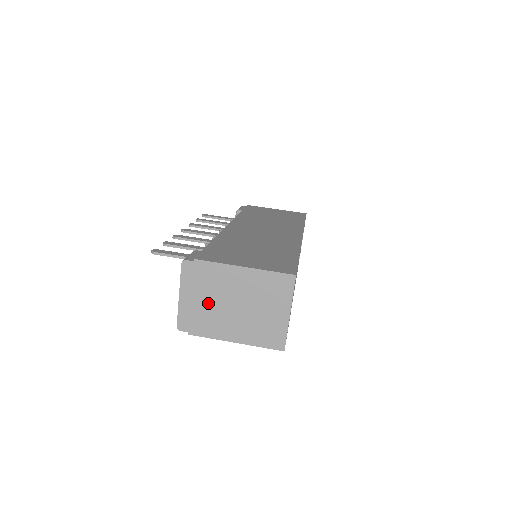
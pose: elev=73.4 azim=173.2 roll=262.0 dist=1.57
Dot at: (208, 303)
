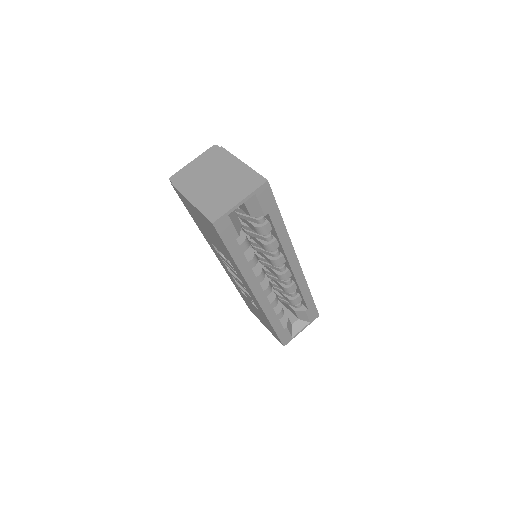
Dot at: (202, 172)
